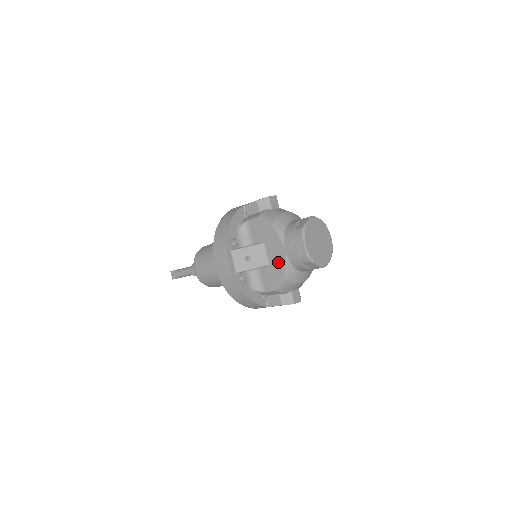
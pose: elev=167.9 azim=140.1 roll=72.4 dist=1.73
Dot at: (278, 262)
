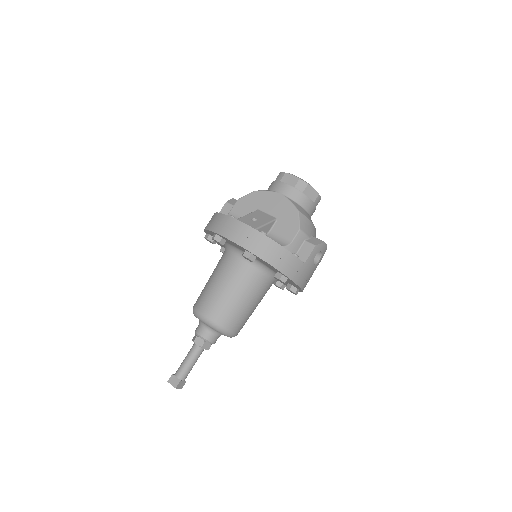
Dot at: (282, 207)
